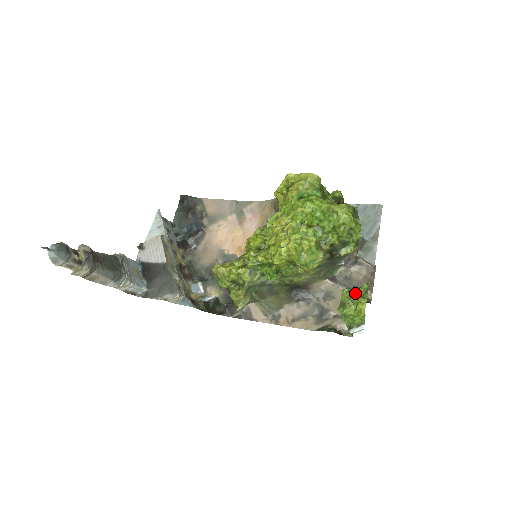
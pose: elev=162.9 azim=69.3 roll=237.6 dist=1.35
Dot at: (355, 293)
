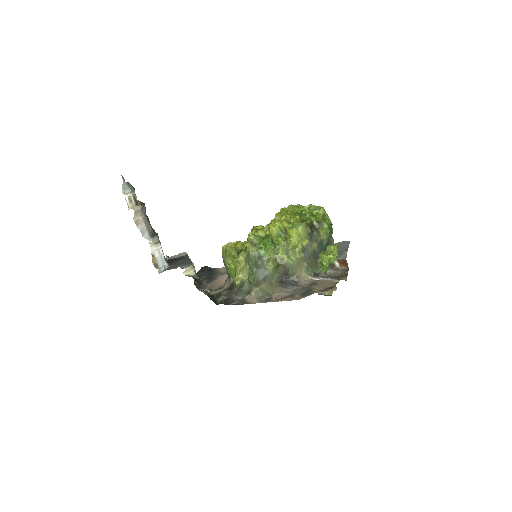
Dot at: (329, 246)
